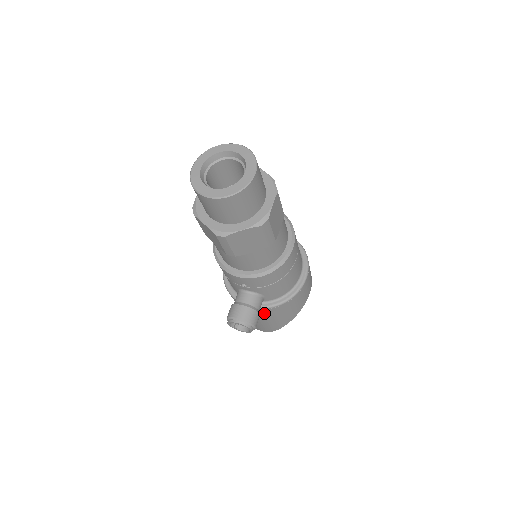
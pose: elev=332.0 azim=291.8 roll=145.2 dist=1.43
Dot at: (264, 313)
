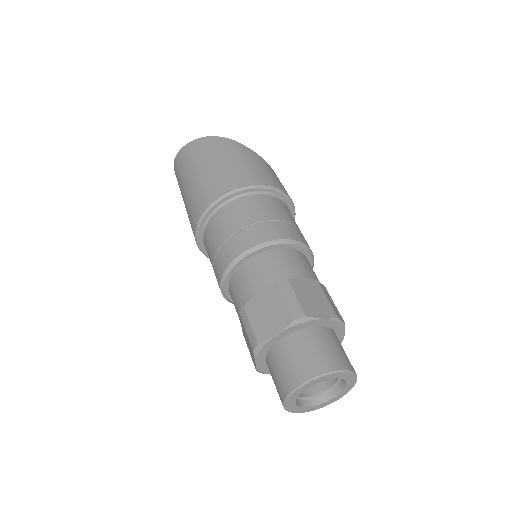
Dot at: occluded
